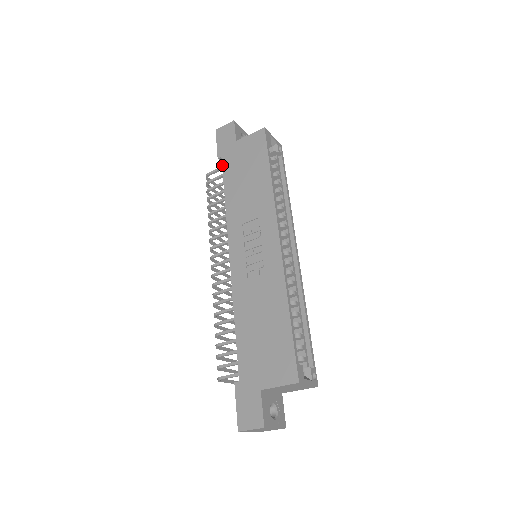
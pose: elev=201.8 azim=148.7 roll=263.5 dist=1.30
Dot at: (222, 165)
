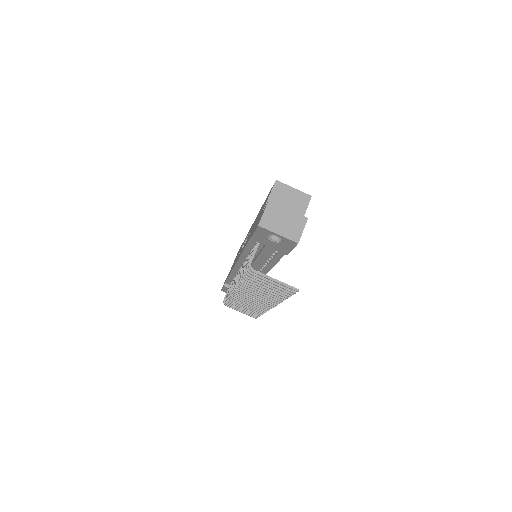
Dot at: (226, 281)
